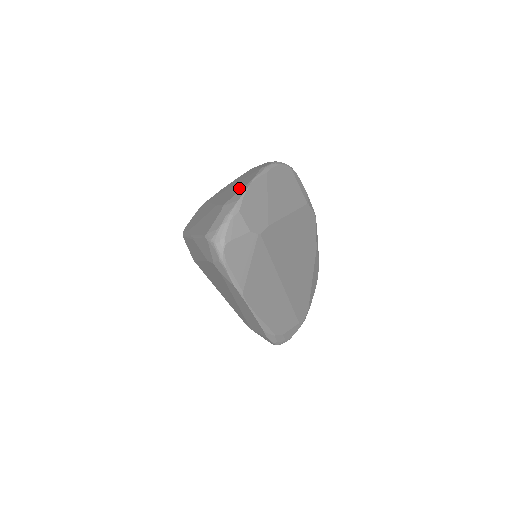
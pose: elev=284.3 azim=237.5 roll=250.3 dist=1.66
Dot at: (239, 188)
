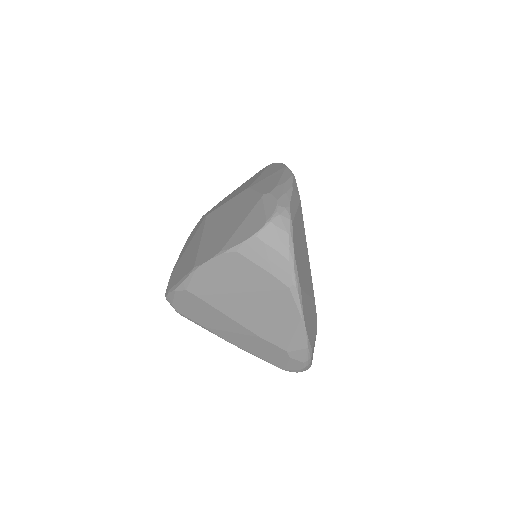
Dot at: (284, 325)
